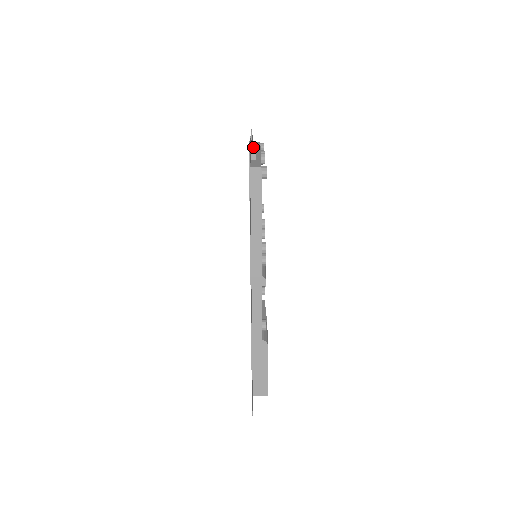
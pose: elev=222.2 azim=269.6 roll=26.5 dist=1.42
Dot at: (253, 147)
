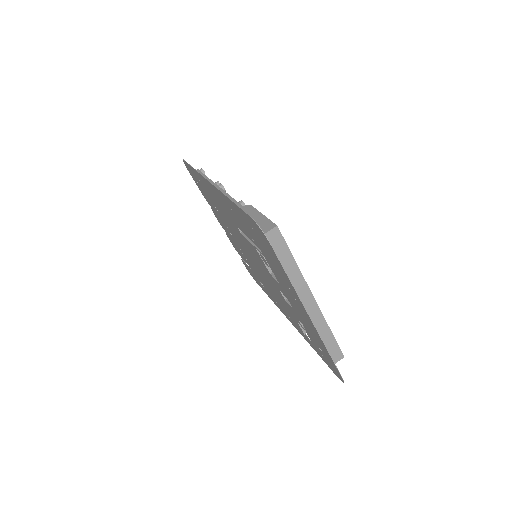
Dot at: occluded
